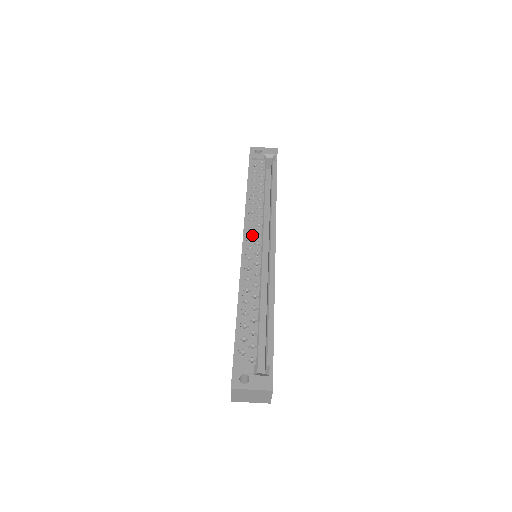
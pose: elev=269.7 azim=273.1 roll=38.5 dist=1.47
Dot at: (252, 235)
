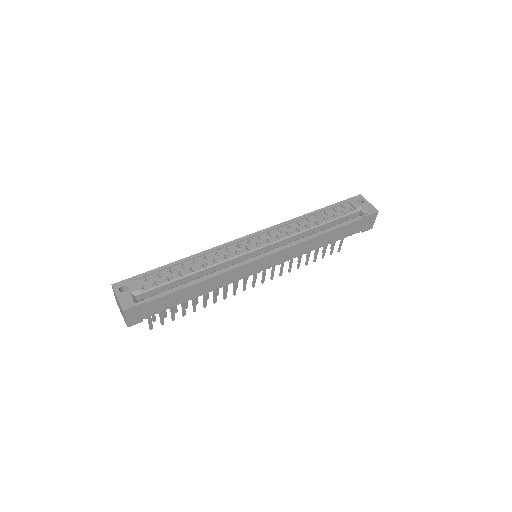
Dot at: (264, 237)
